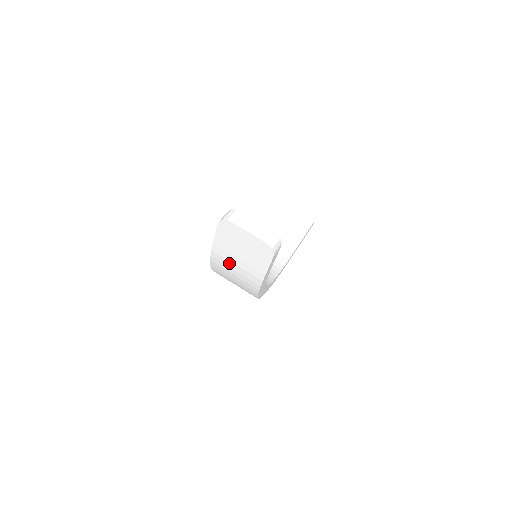
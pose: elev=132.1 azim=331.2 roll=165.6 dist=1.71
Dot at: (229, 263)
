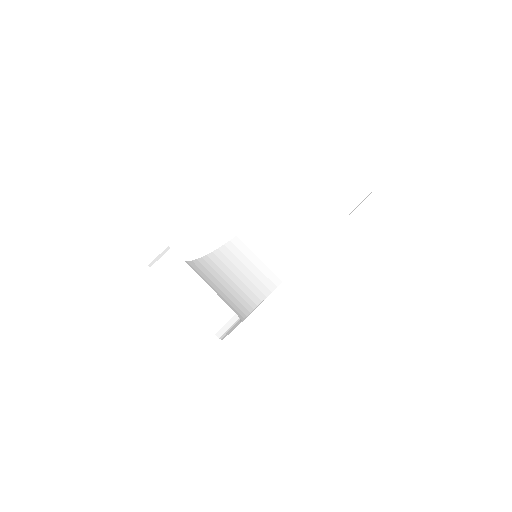
Dot at: occluded
